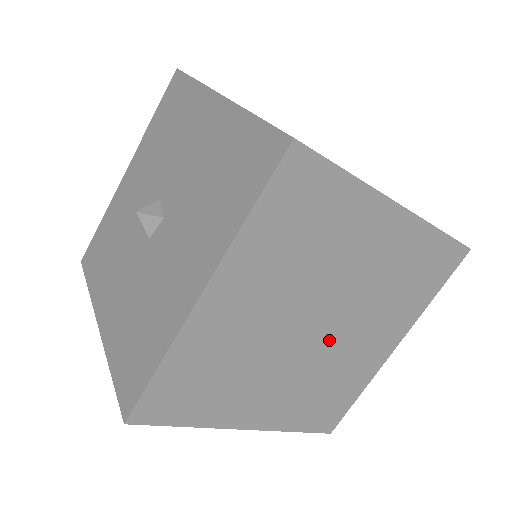
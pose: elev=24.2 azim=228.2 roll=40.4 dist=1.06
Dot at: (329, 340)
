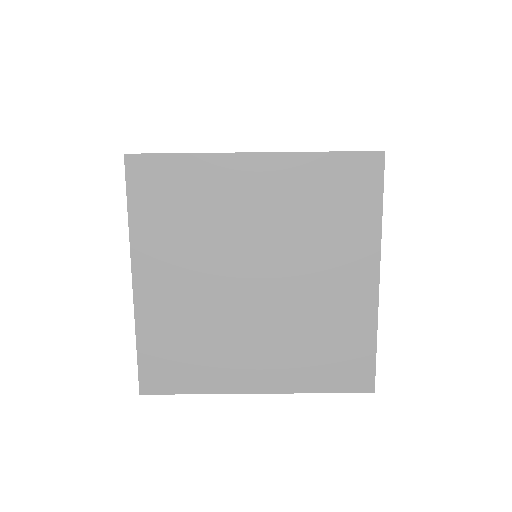
Dot at: (280, 289)
